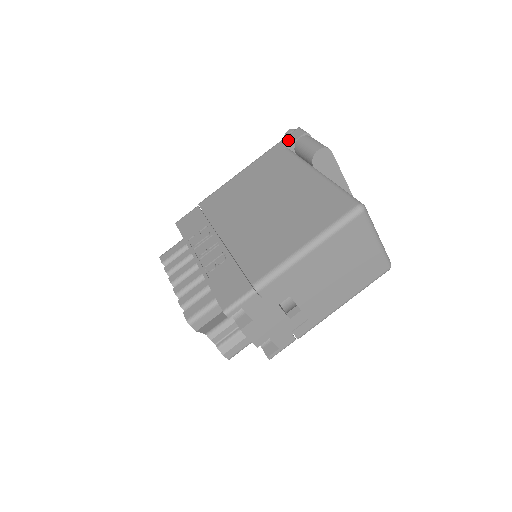
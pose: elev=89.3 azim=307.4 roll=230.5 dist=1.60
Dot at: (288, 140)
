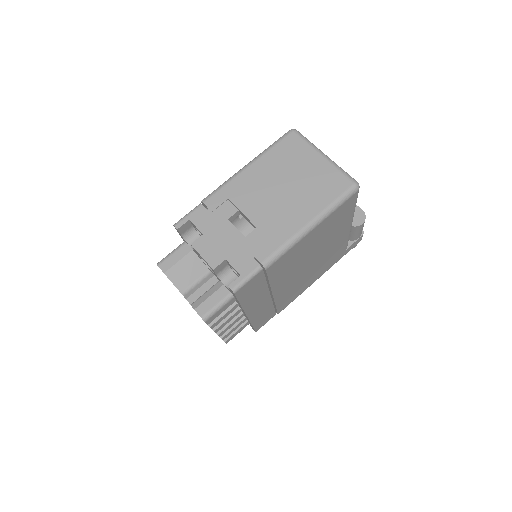
Dot at: occluded
